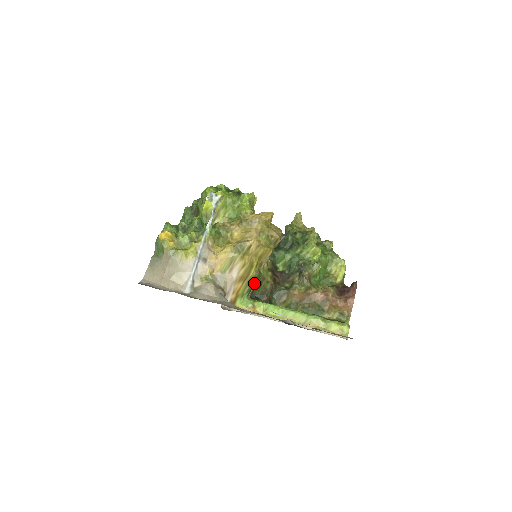
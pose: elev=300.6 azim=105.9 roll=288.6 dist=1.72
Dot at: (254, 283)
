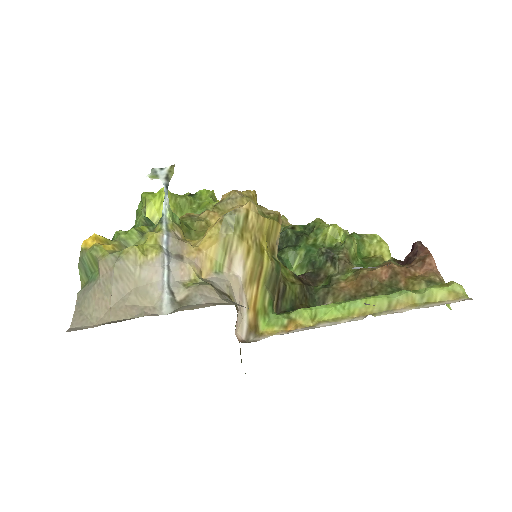
Dot at: (274, 284)
